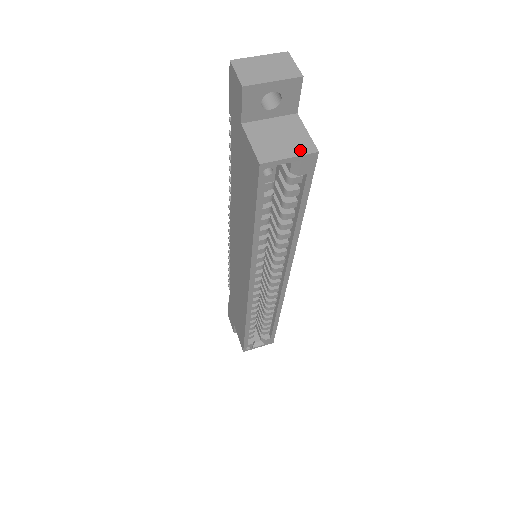
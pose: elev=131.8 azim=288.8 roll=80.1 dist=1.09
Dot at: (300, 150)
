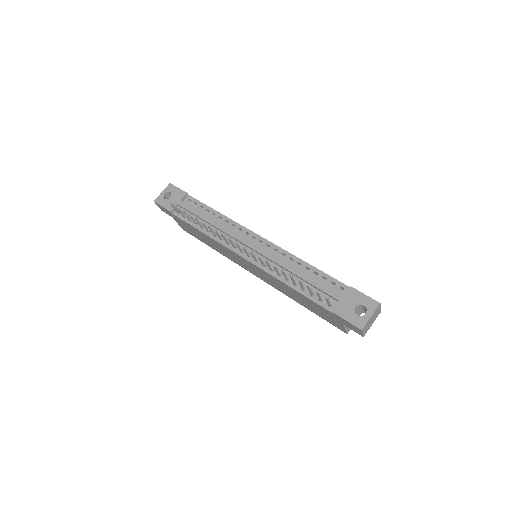
Dot at: occluded
